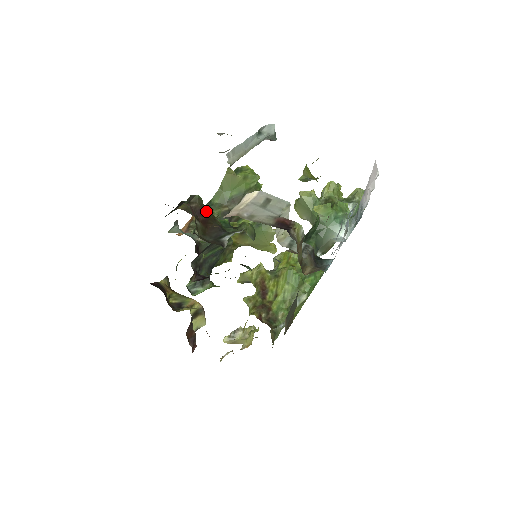
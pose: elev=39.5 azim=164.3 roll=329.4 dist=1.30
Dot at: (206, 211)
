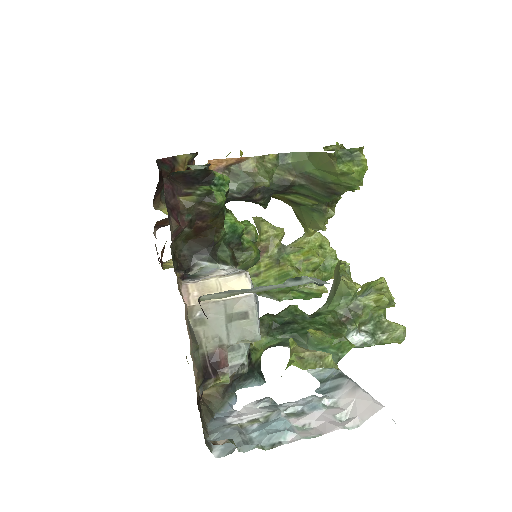
Dot at: (216, 217)
